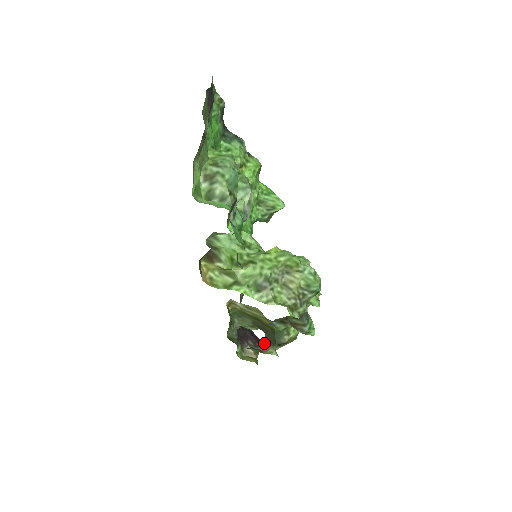
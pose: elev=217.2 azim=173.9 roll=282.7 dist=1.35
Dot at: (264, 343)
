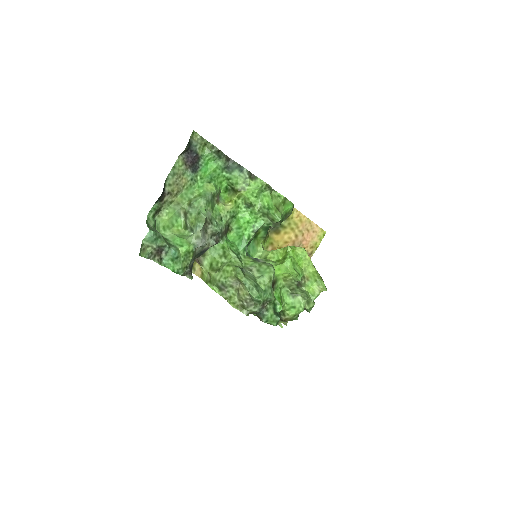
Dot at: occluded
